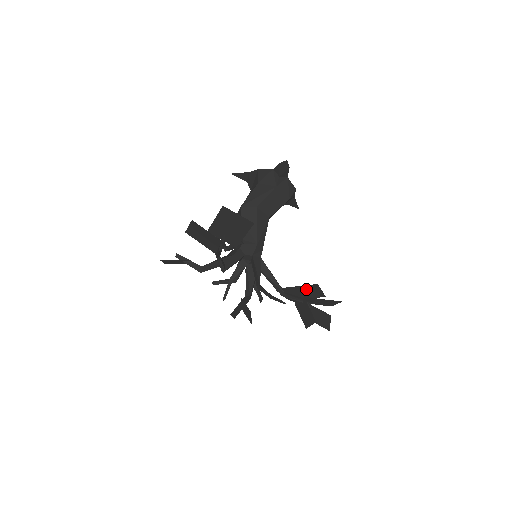
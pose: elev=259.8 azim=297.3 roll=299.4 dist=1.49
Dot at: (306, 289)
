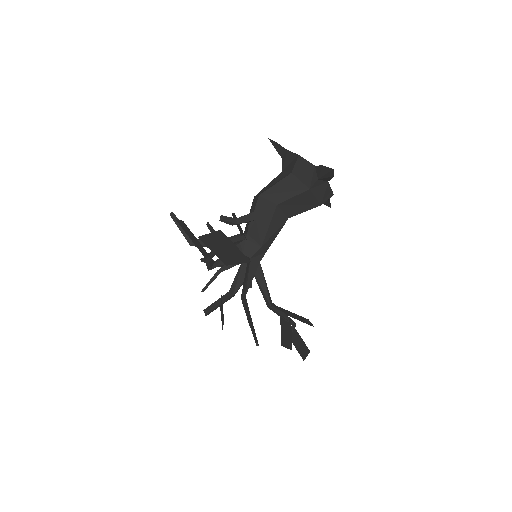
Dot at: (295, 315)
